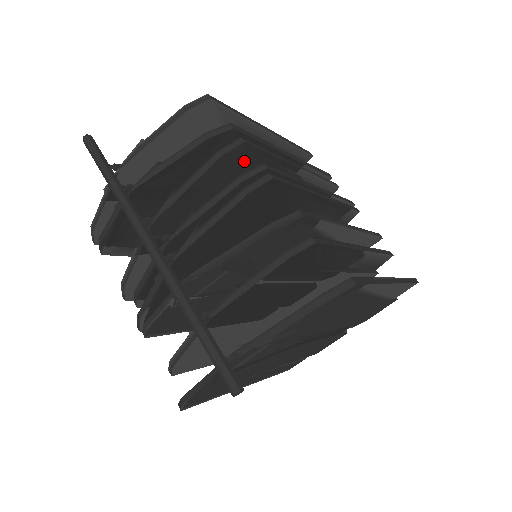
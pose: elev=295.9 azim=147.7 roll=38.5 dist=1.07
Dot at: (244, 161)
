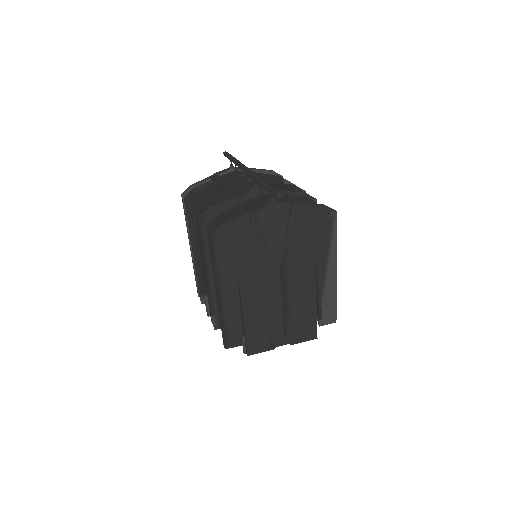
Dot at: occluded
